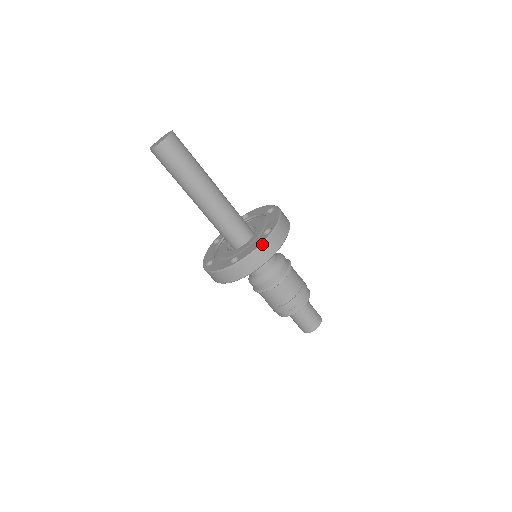
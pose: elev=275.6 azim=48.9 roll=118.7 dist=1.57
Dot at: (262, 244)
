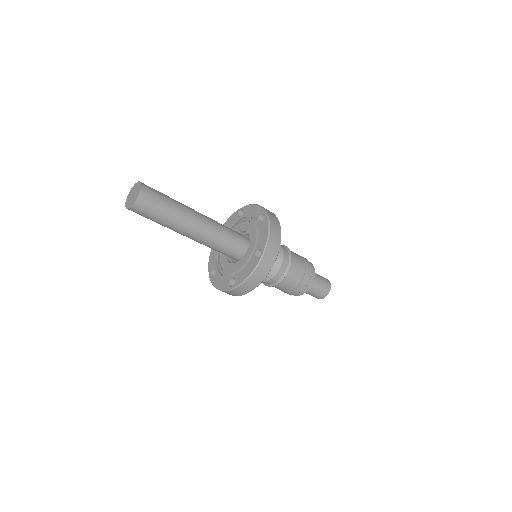
Dot at: (253, 271)
